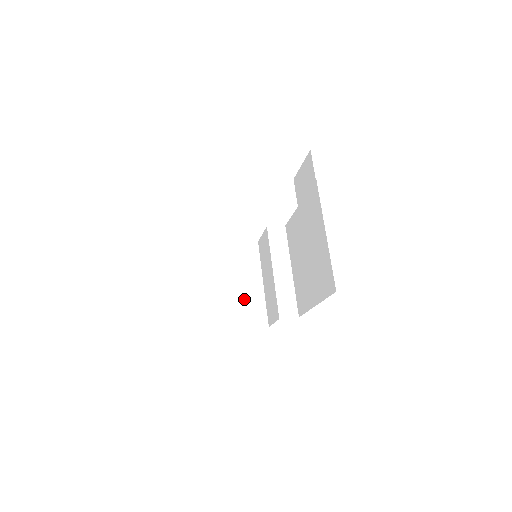
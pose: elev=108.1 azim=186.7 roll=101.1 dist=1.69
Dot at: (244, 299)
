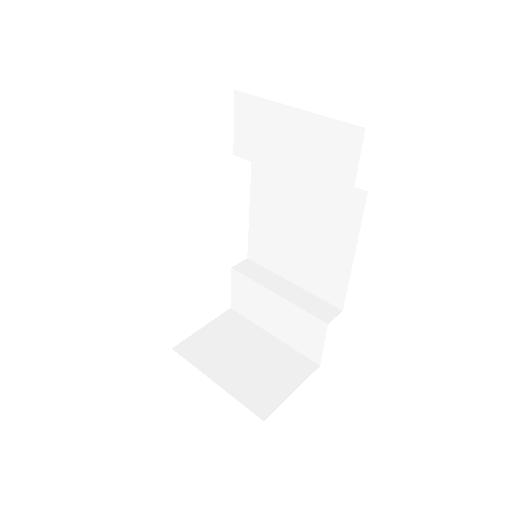
Dot at: (269, 360)
